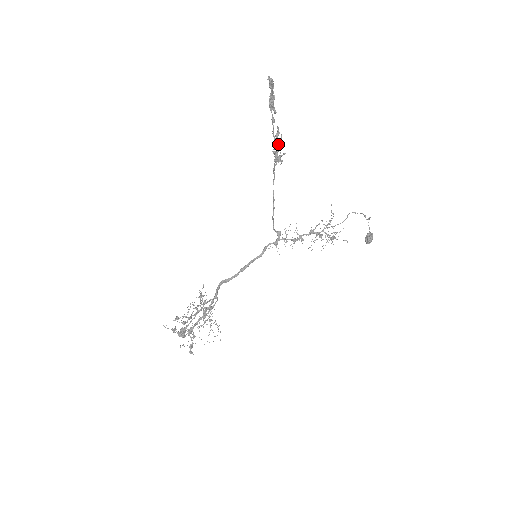
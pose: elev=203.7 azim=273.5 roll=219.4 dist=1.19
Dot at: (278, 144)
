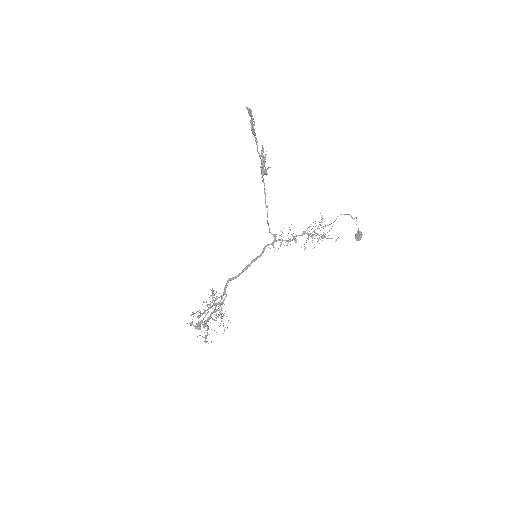
Dot at: (263, 160)
